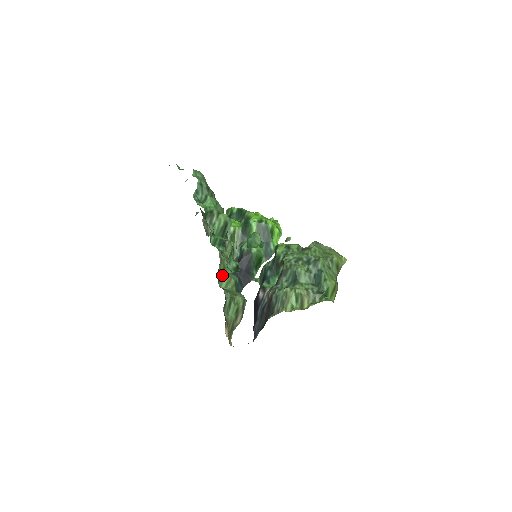
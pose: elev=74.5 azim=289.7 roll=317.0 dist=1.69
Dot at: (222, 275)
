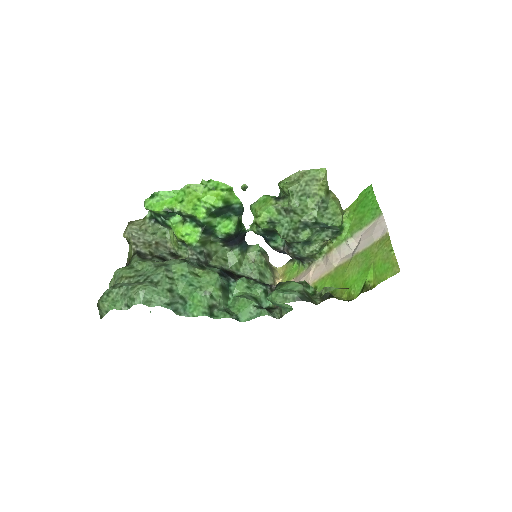
Dot at: (232, 267)
